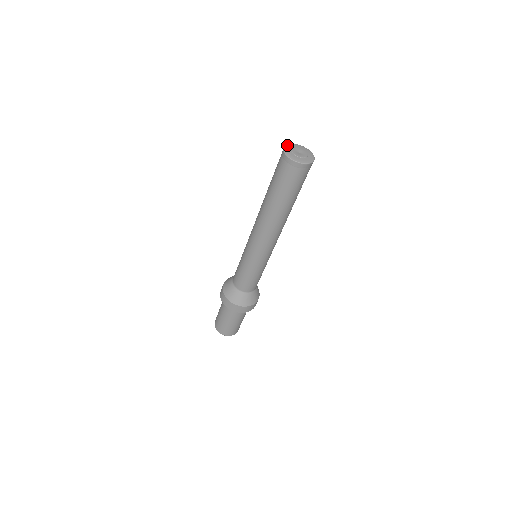
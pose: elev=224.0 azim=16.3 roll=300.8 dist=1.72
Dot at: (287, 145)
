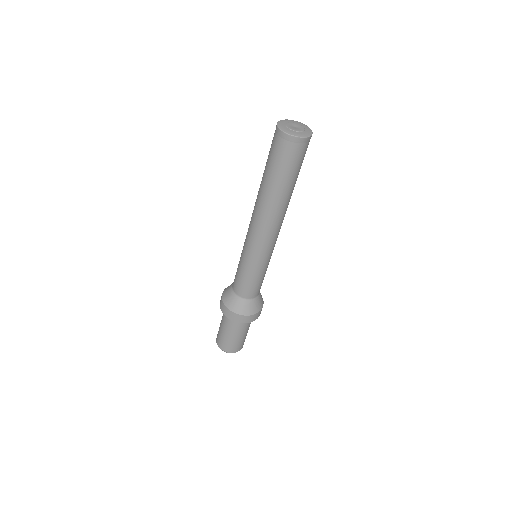
Dot at: (280, 121)
